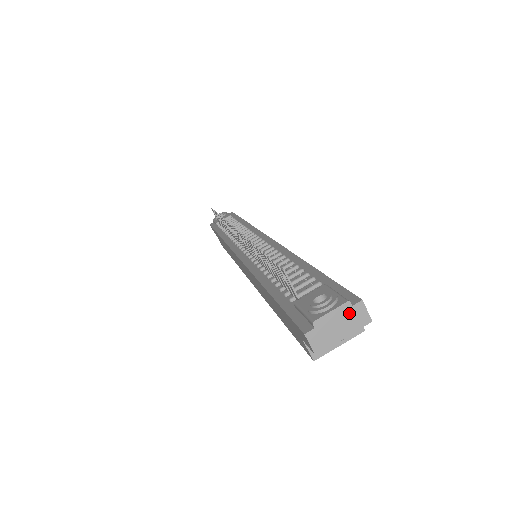
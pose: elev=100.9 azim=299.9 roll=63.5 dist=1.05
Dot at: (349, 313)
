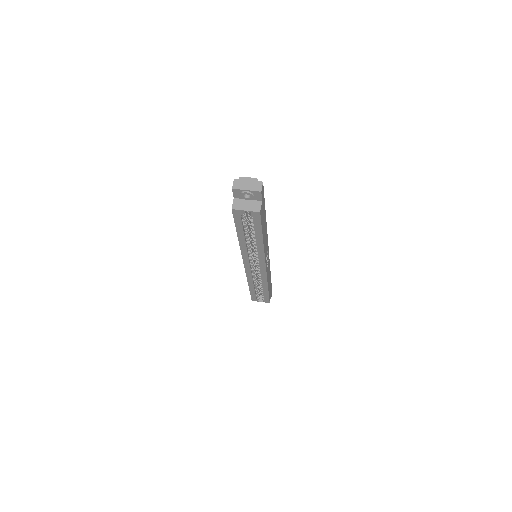
Dot at: (255, 183)
